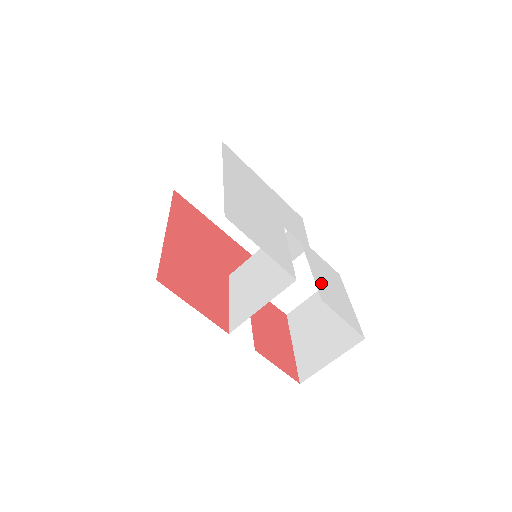
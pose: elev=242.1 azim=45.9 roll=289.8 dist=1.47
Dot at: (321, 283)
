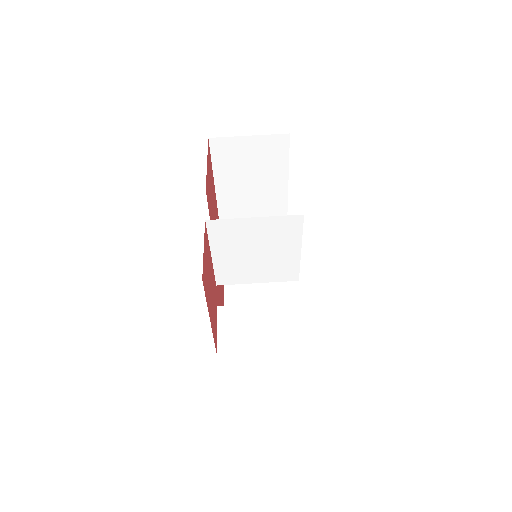
Dot at: occluded
